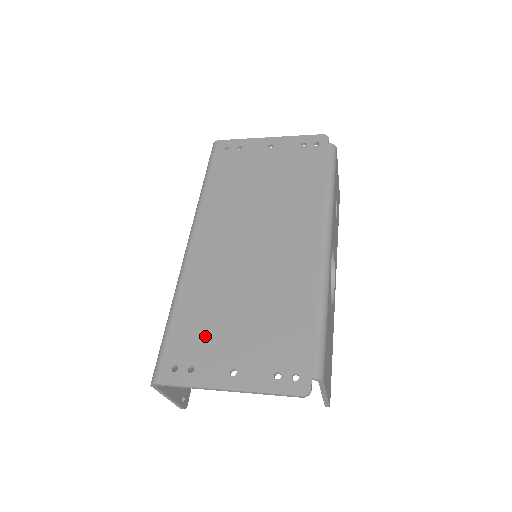
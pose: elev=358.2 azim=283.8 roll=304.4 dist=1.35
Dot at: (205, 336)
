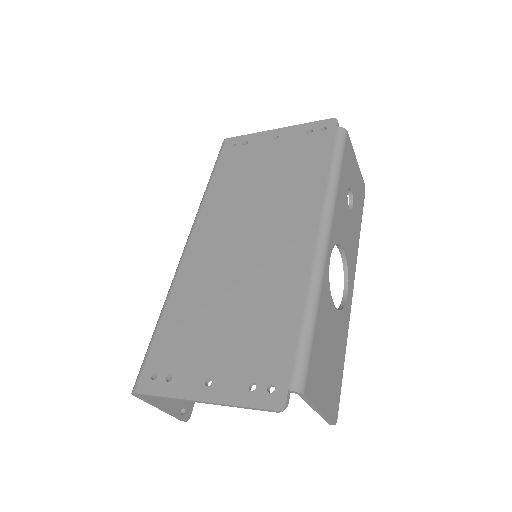
Dot at: (187, 342)
